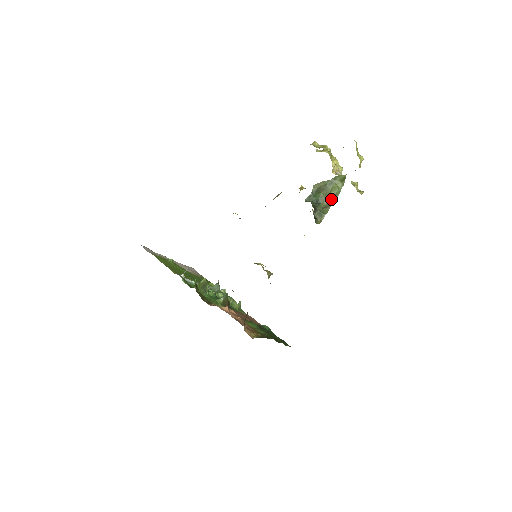
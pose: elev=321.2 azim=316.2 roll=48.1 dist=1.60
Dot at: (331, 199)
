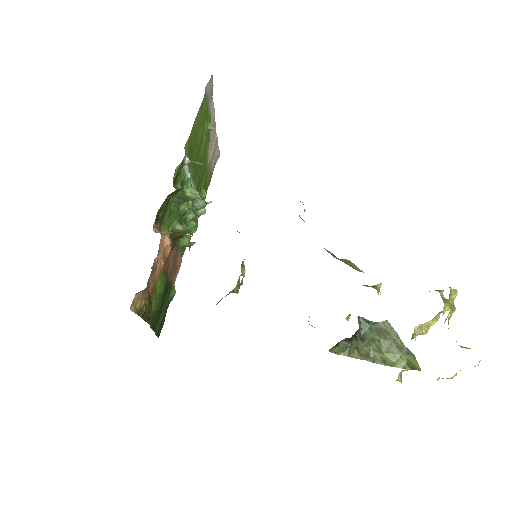
Dot at: (375, 356)
